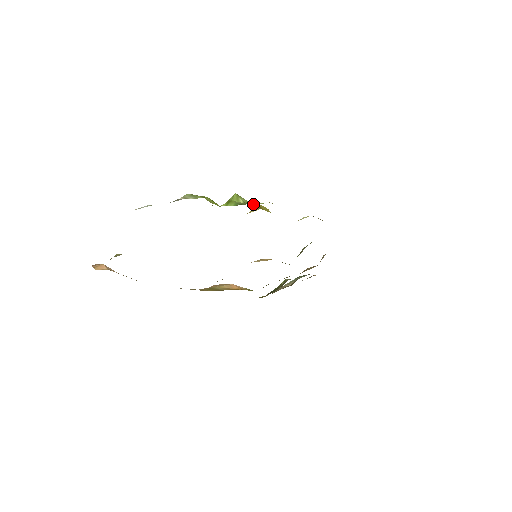
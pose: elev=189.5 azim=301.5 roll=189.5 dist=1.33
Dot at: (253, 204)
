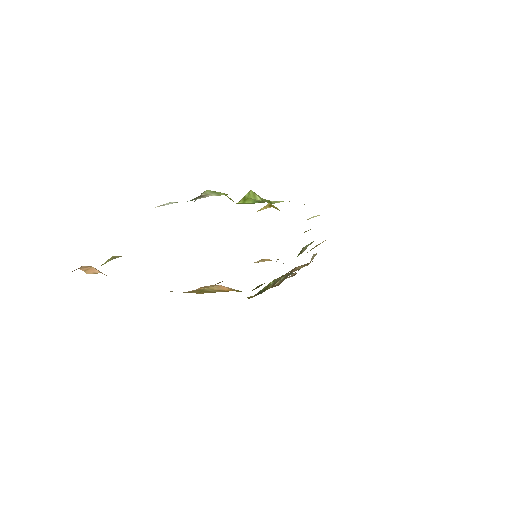
Dot at: (270, 202)
